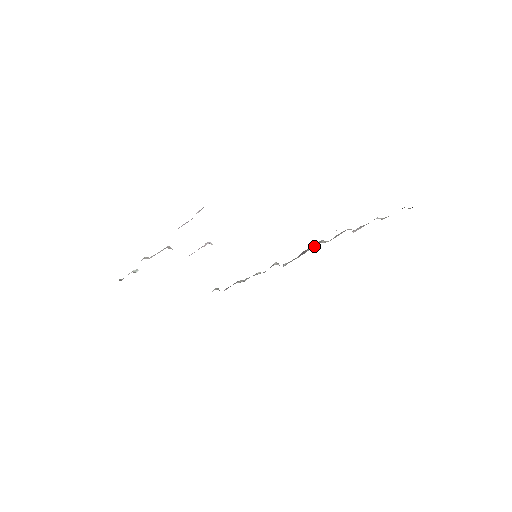
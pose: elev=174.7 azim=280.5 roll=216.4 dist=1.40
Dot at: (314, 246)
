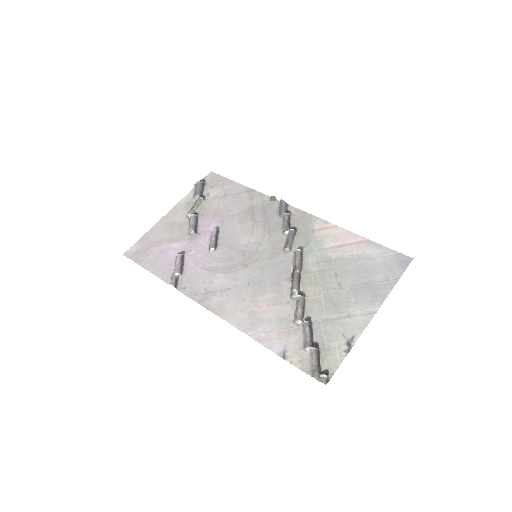
Dot at: (291, 288)
